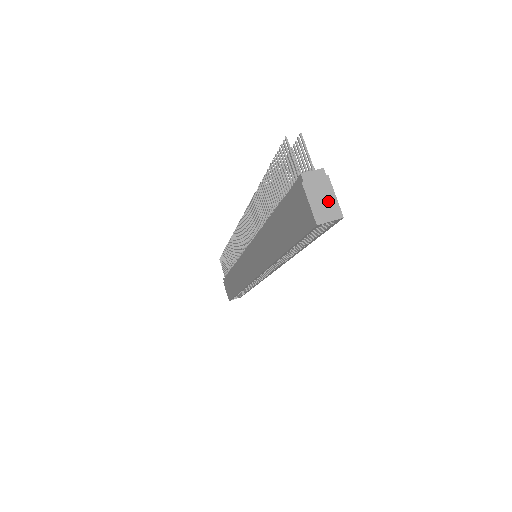
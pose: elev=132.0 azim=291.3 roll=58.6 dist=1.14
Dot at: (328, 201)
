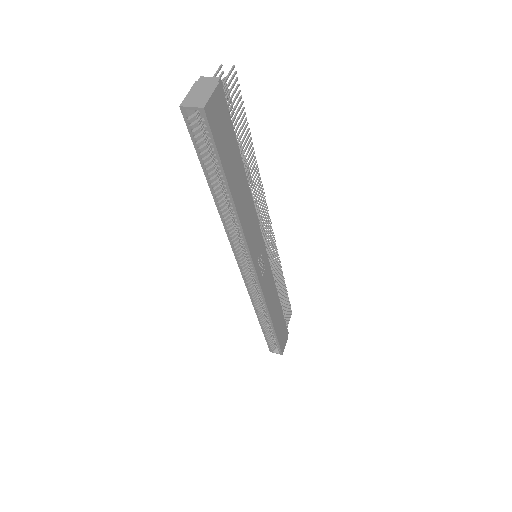
Dot at: (203, 95)
